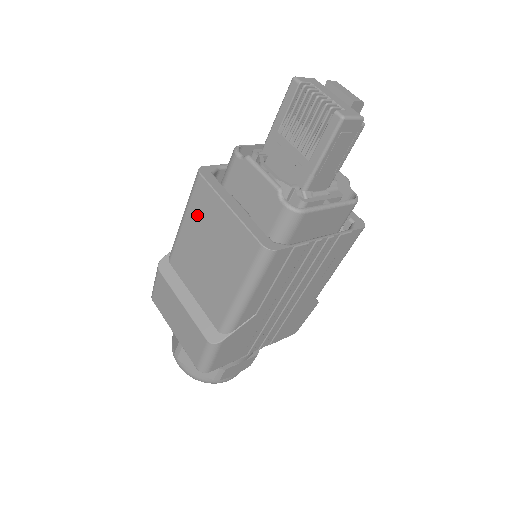
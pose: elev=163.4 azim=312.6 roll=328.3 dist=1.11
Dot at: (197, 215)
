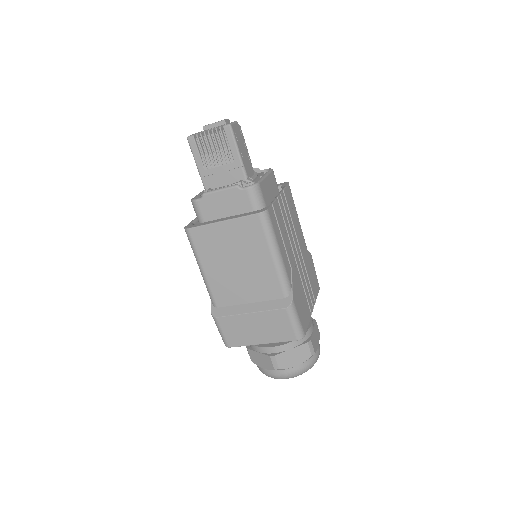
Dot at: (208, 253)
